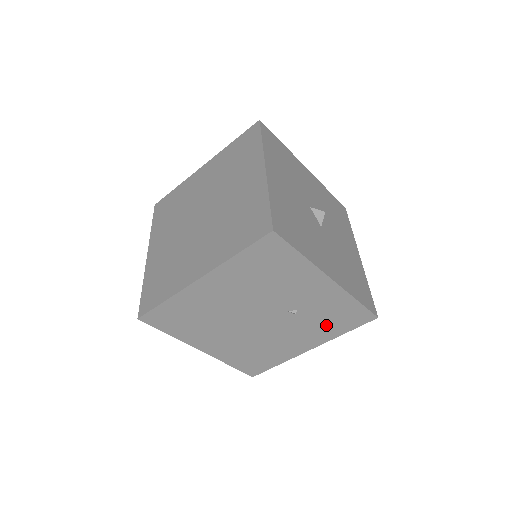
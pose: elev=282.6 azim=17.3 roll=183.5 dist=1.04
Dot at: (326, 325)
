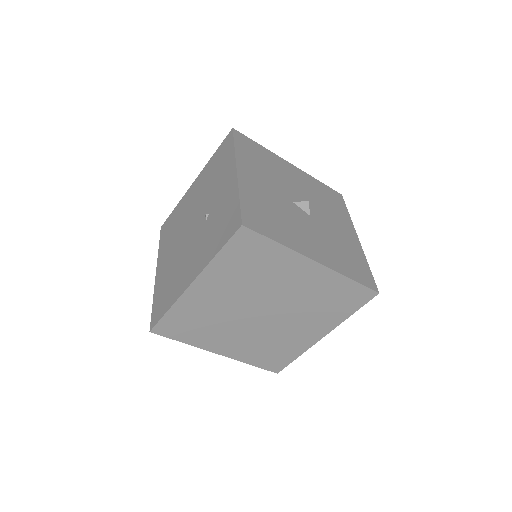
Dot at: (213, 238)
